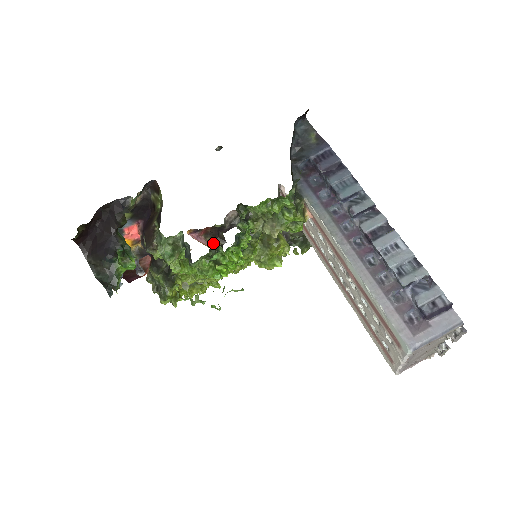
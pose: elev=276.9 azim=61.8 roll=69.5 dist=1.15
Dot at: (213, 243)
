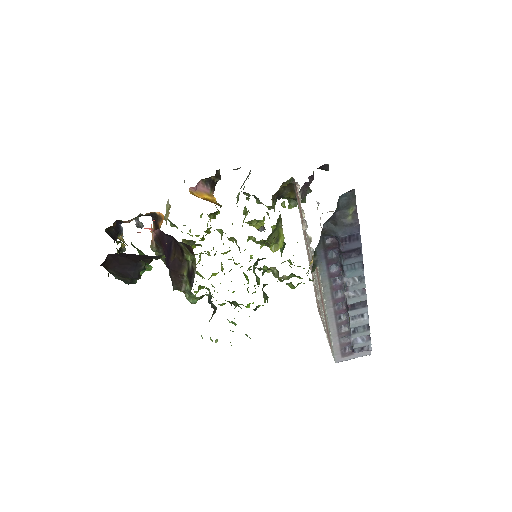
Dot at: (235, 302)
